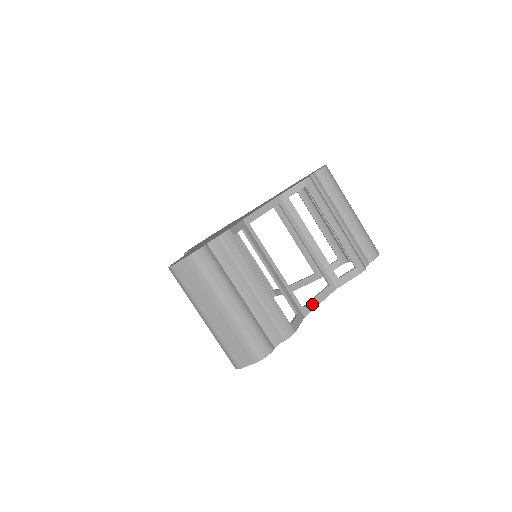
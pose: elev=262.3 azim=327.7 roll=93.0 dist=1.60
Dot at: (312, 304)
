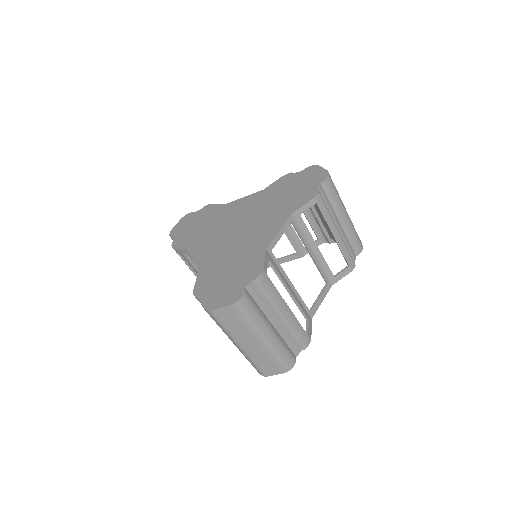
Dot at: (316, 306)
